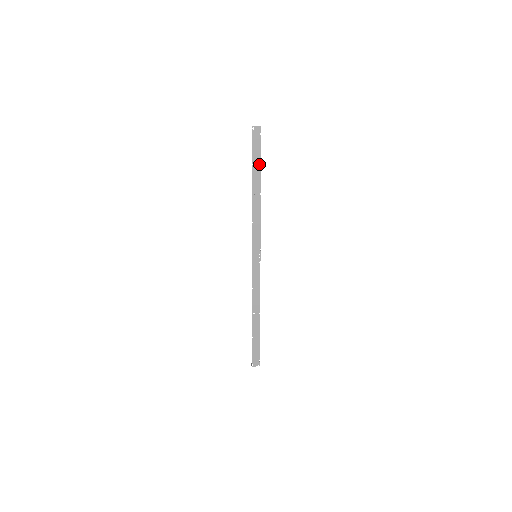
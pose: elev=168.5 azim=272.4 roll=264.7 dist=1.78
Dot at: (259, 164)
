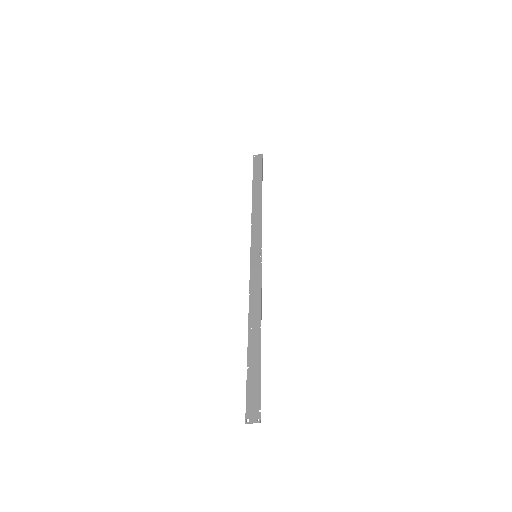
Dot at: (260, 178)
